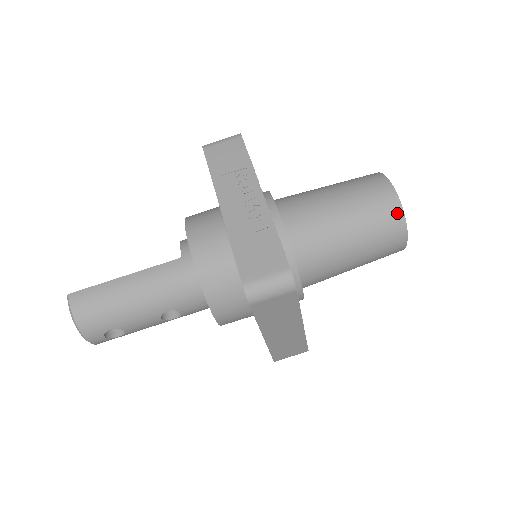
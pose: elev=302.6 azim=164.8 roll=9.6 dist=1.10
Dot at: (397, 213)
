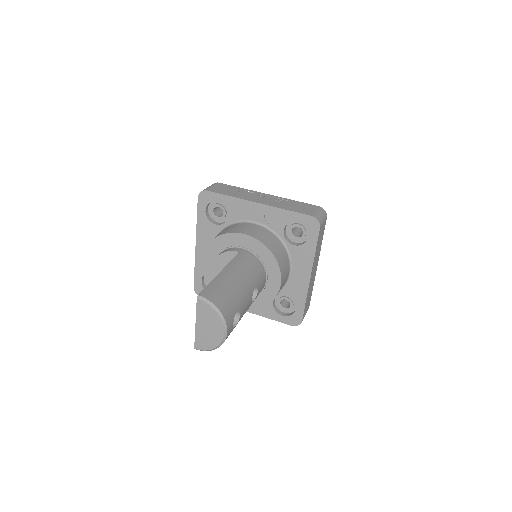
Dot at: occluded
